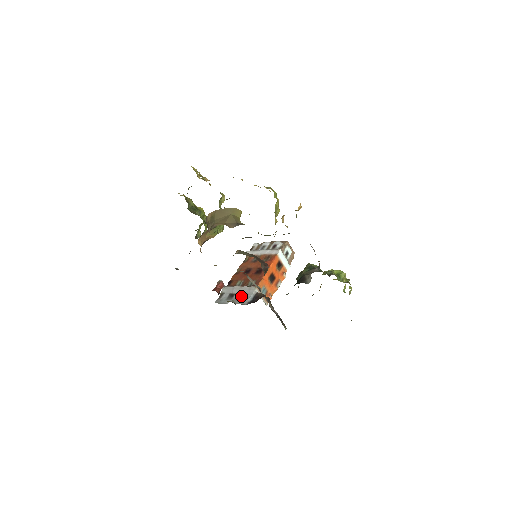
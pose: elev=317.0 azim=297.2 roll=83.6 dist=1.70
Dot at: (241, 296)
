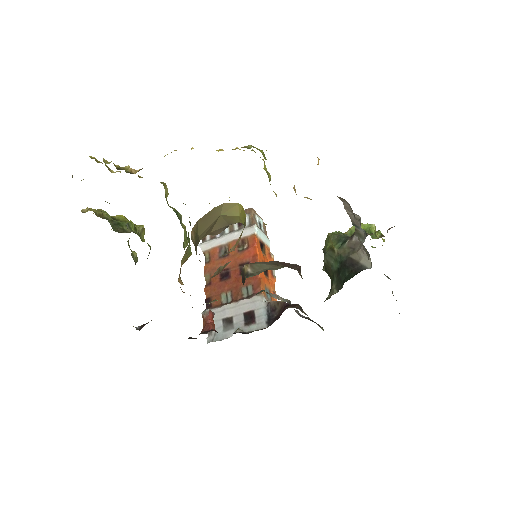
Dot at: (246, 317)
